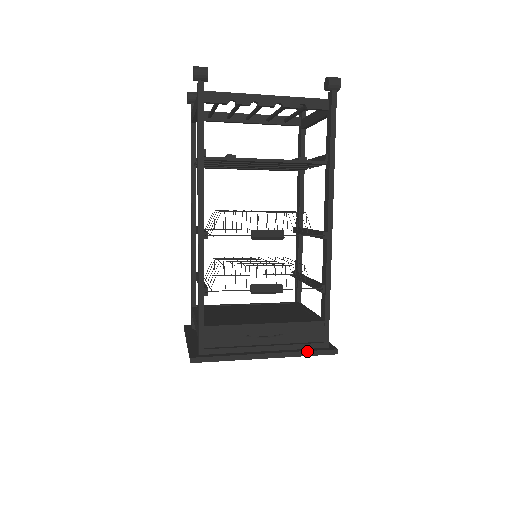
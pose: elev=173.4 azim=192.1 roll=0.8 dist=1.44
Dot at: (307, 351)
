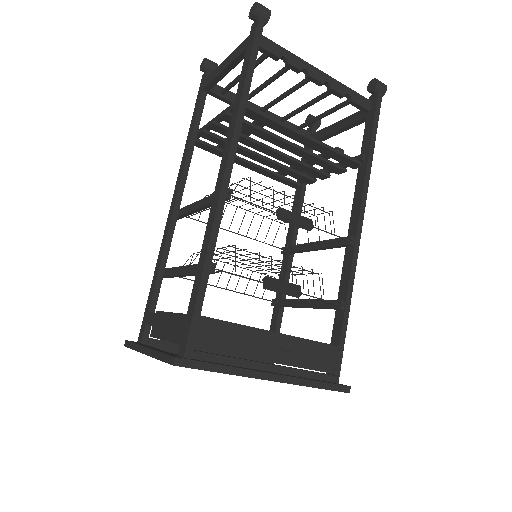
Dot at: (318, 381)
